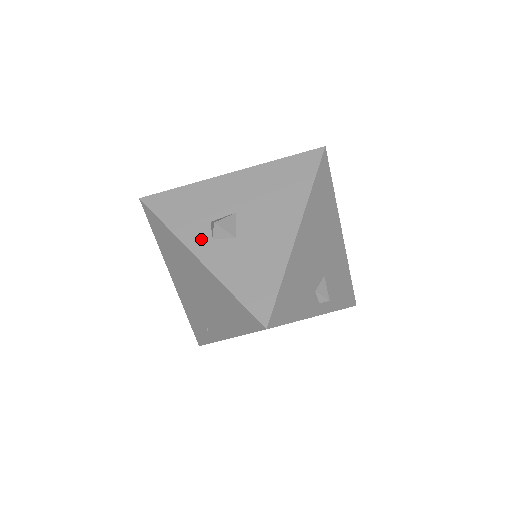
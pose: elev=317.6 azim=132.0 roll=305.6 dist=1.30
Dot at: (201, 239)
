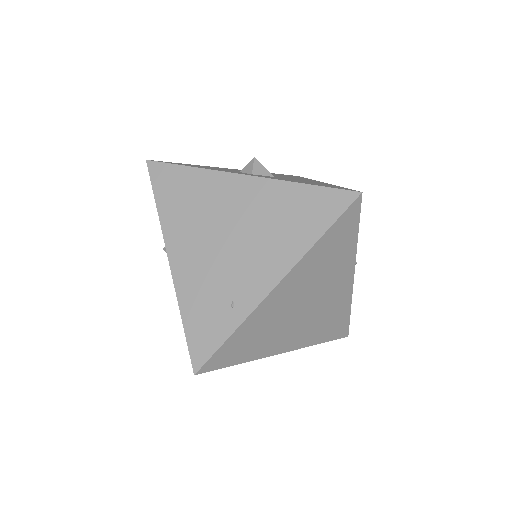
Dot at: occluded
